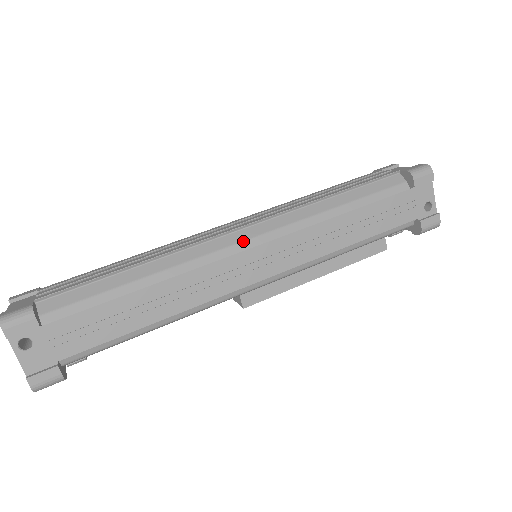
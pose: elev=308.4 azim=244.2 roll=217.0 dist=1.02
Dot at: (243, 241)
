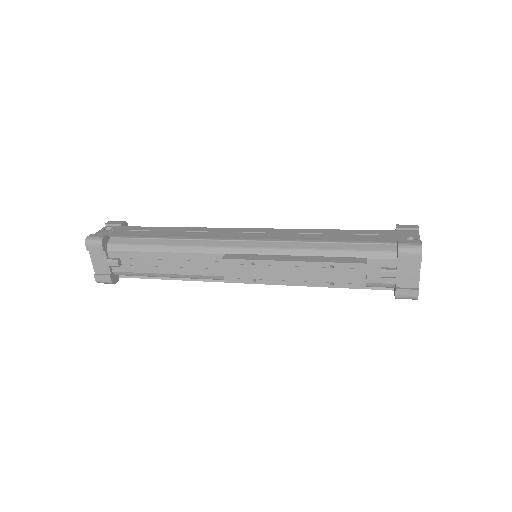
Dot at: occluded
